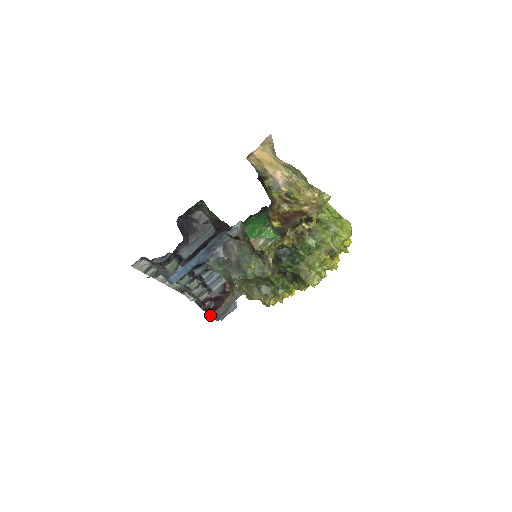
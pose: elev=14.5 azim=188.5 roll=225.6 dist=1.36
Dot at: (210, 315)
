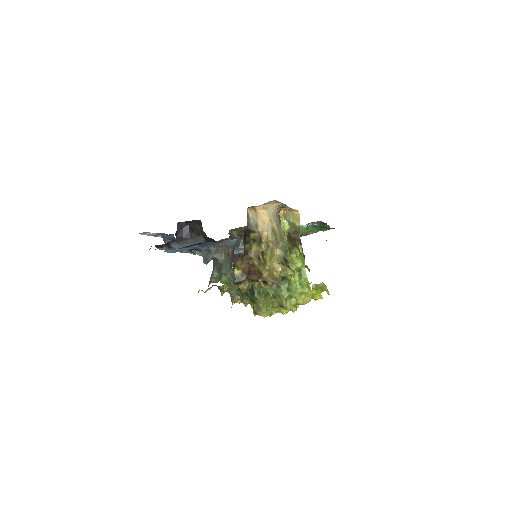
Dot at: occluded
